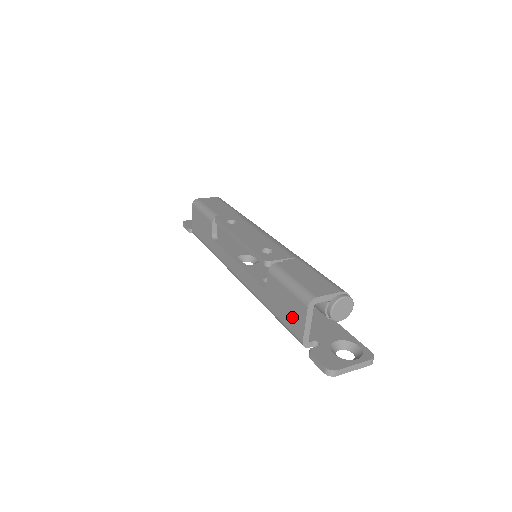
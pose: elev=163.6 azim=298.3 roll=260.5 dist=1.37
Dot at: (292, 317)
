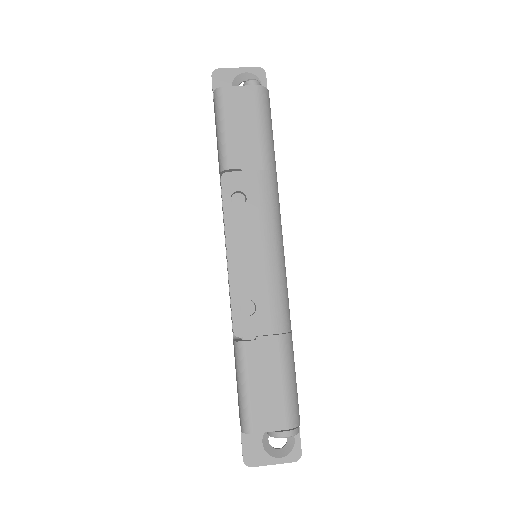
Dot at: occluded
